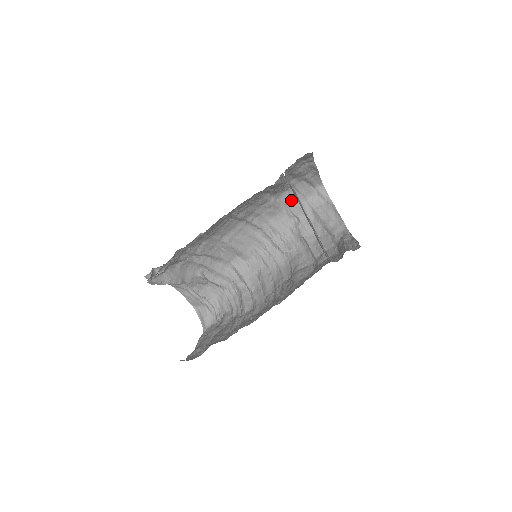
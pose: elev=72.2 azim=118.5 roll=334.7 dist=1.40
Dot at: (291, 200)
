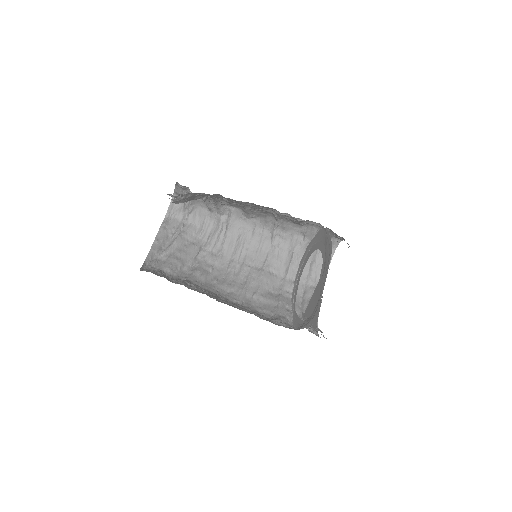
Dot at: (314, 229)
